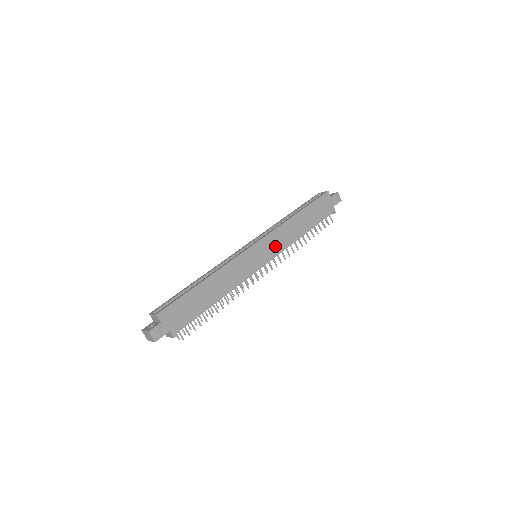
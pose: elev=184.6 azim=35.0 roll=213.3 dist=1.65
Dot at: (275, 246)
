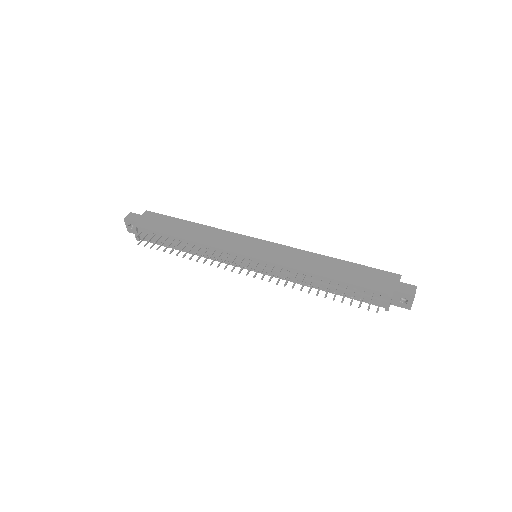
Dot at: (278, 256)
